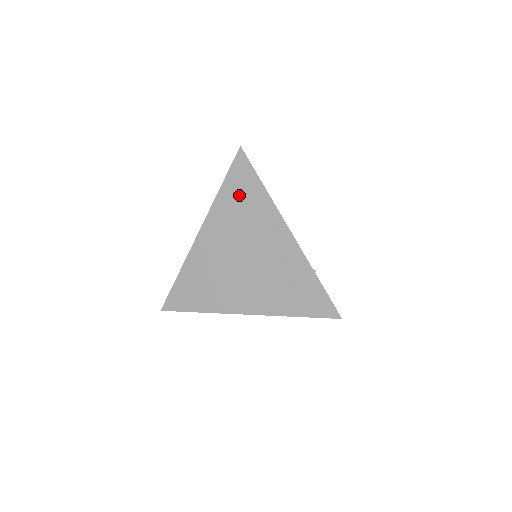
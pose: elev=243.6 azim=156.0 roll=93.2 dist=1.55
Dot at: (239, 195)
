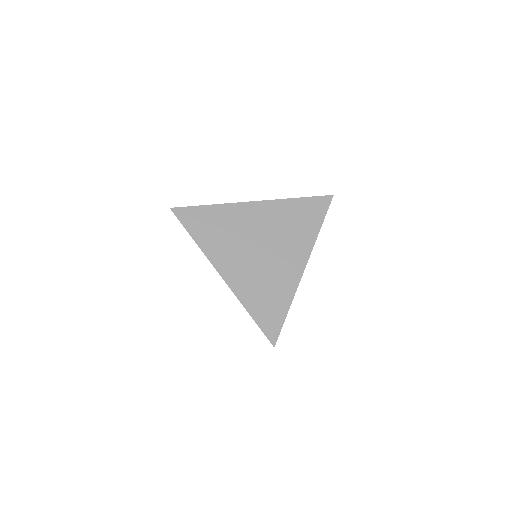
Dot at: (302, 215)
